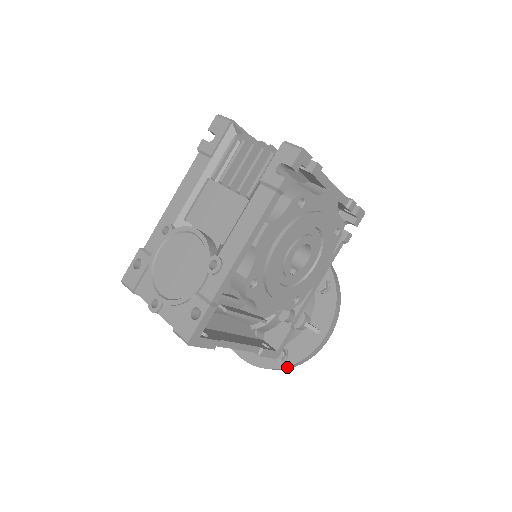
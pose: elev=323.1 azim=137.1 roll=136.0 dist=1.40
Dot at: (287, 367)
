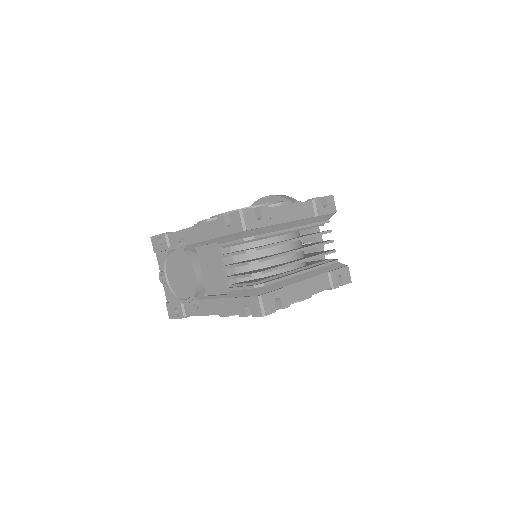
Dot at: occluded
